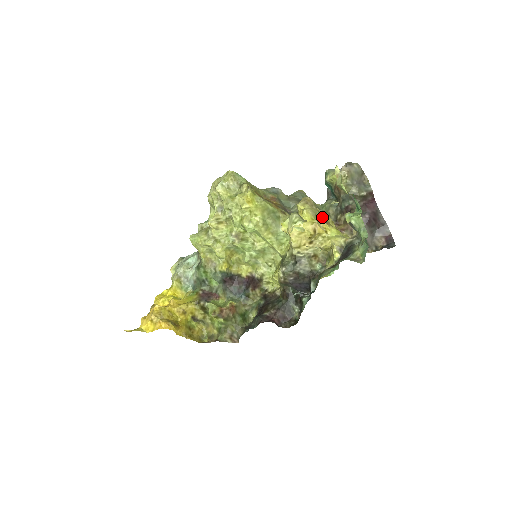
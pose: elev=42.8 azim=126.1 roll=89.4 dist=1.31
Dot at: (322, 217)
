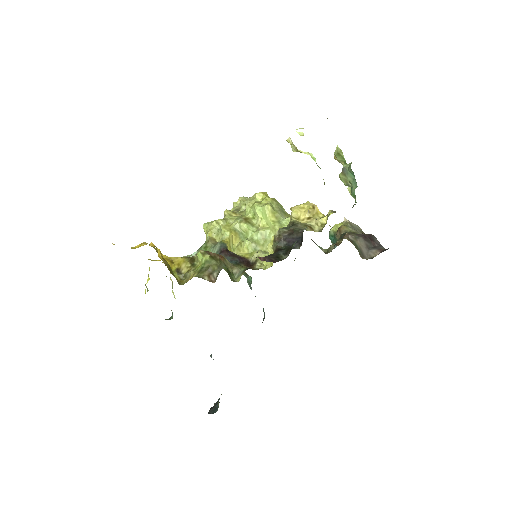
Dot at: occluded
